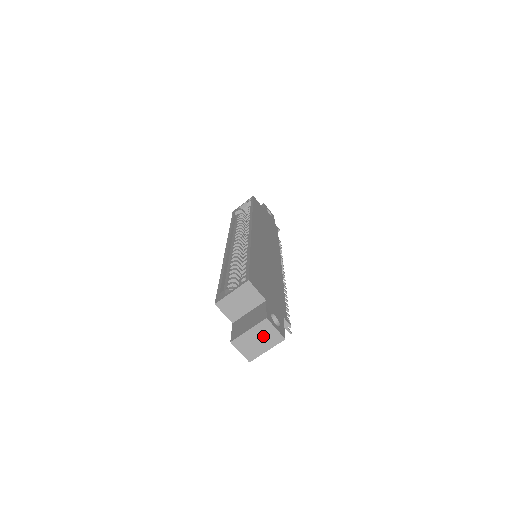
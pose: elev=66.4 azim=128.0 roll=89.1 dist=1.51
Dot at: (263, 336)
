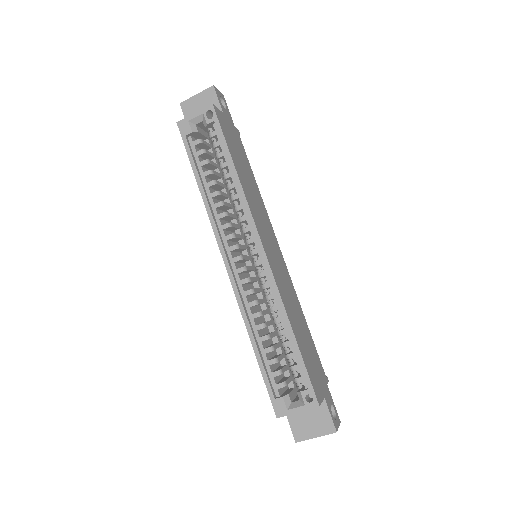
Dot at: occluded
